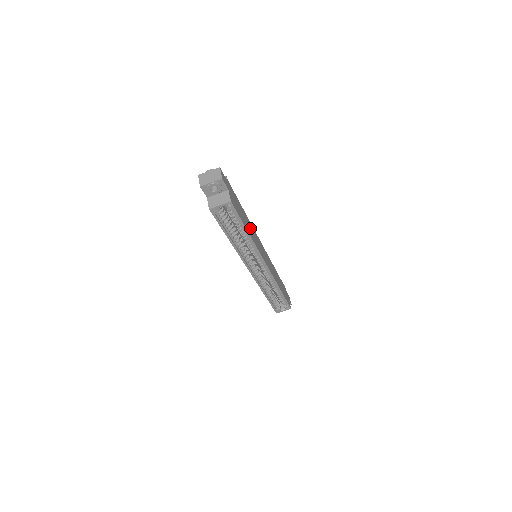
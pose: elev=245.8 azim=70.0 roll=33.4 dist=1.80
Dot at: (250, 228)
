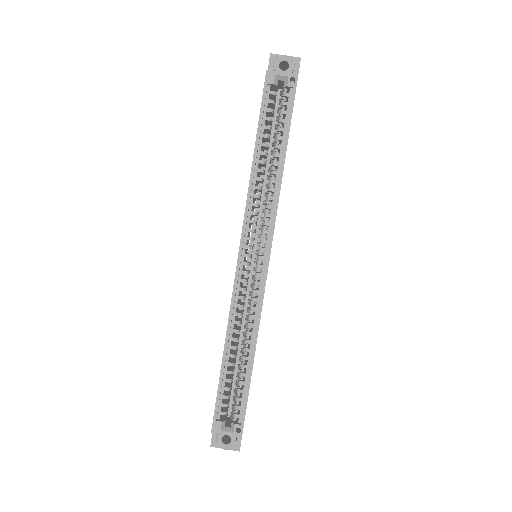
Dot at: occluded
